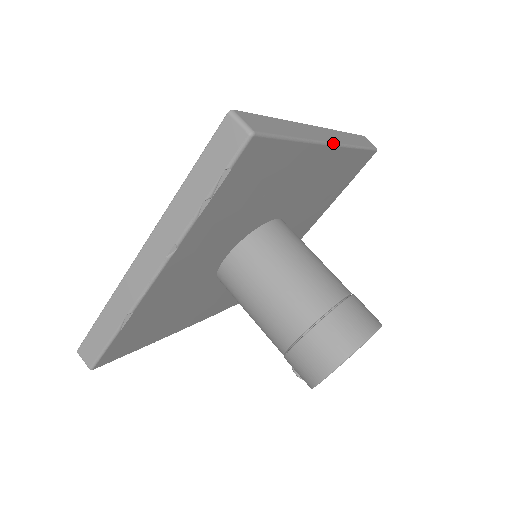
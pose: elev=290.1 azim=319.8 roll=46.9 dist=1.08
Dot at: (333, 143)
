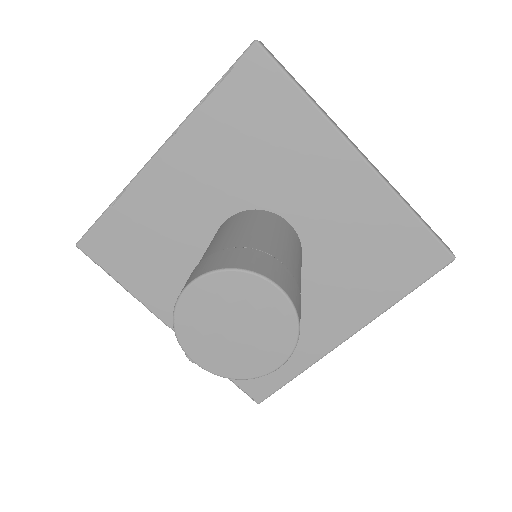
Dot at: (362, 155)
